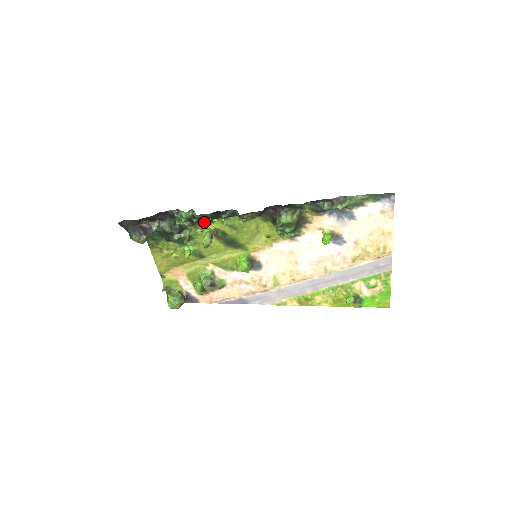
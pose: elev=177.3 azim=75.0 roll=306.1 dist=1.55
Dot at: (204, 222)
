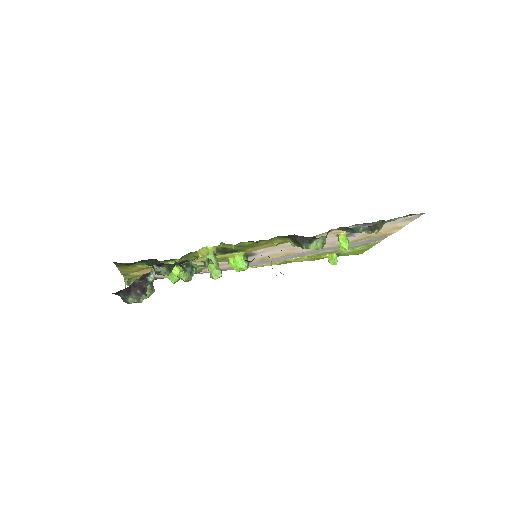
Dot at: occluded
